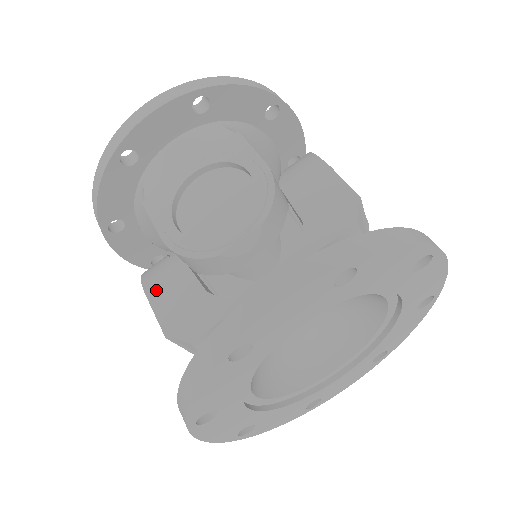
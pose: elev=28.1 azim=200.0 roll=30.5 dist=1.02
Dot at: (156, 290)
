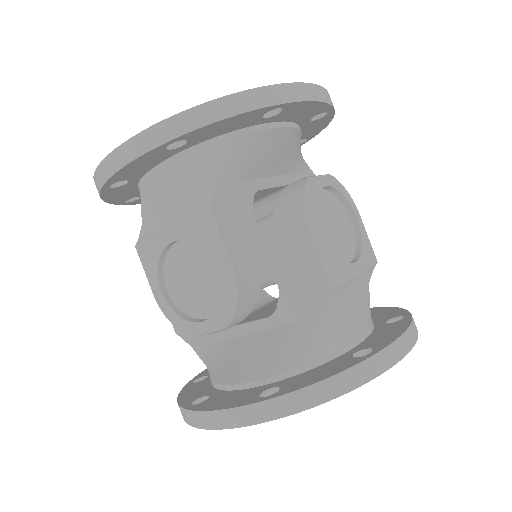
Dot at: occluded
